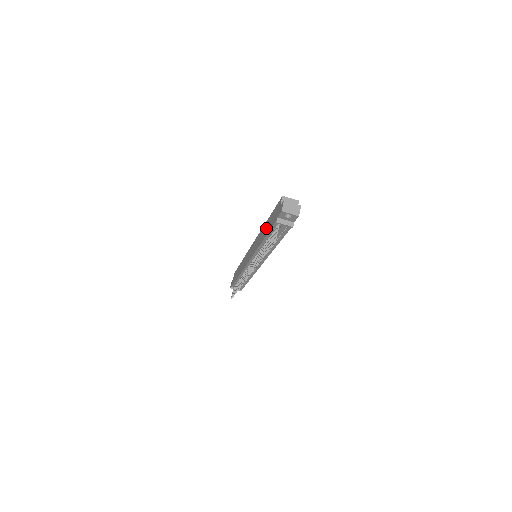
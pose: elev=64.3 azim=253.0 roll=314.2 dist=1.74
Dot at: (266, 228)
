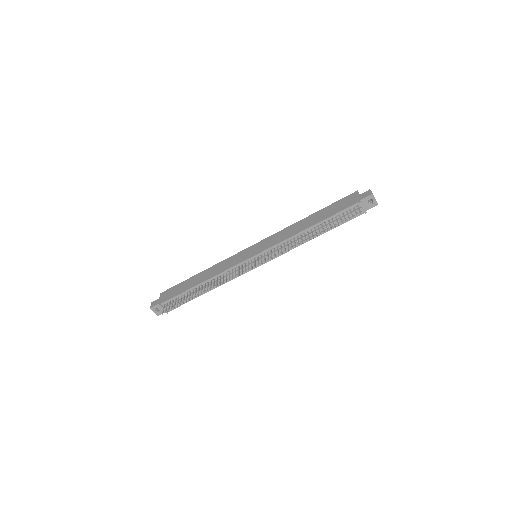
Dot at: (317, 217)
